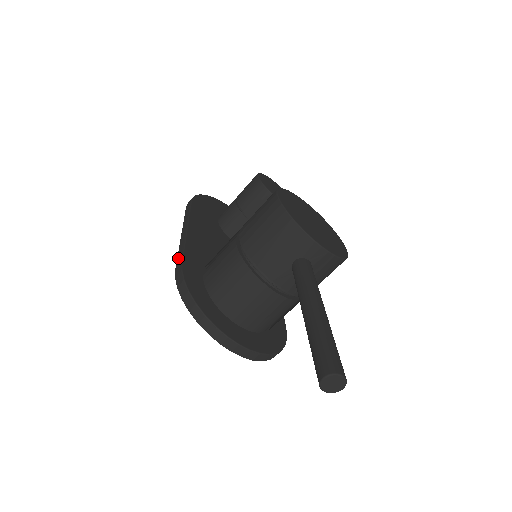
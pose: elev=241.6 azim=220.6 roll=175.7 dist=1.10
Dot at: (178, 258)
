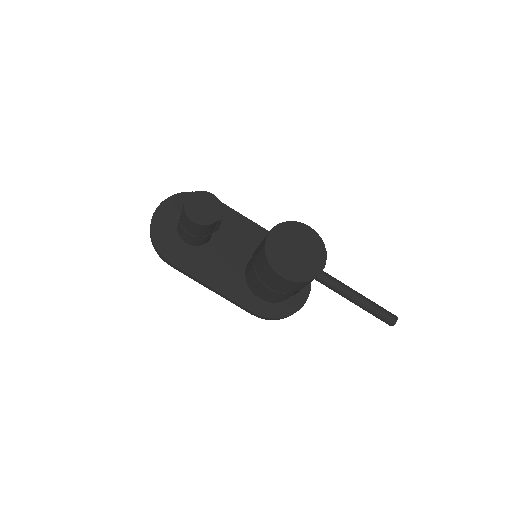
Dot at: (241, 308)
